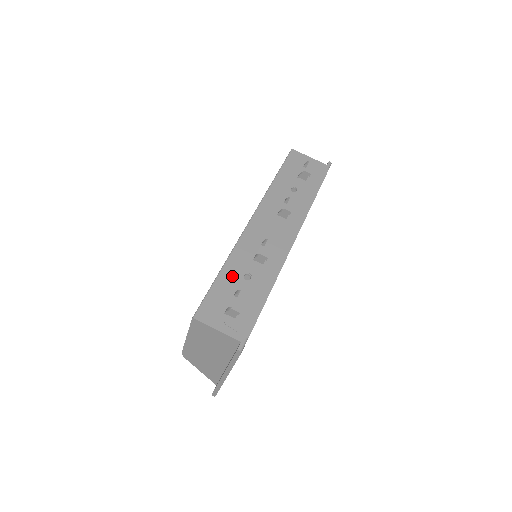
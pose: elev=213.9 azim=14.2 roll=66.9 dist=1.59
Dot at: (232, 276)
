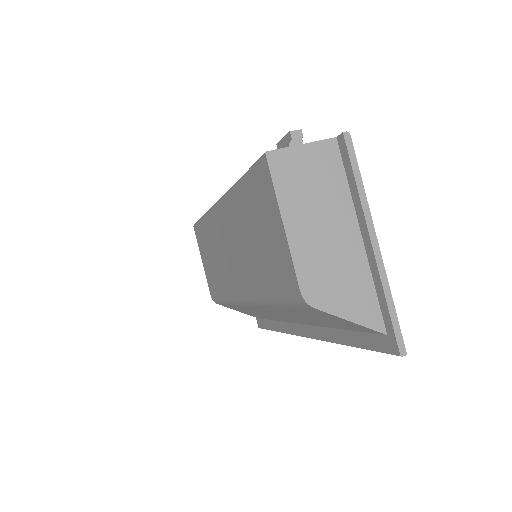
Dot at: occluded
